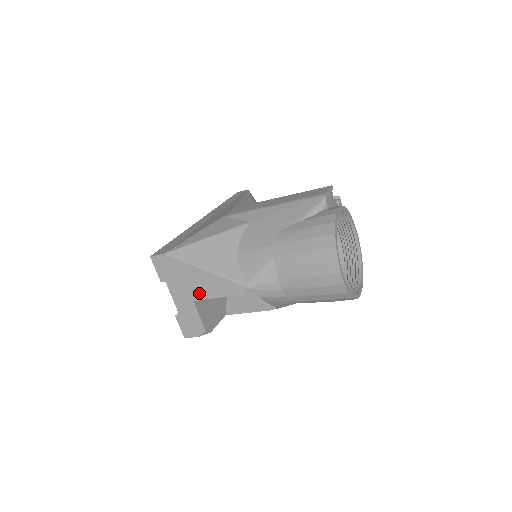
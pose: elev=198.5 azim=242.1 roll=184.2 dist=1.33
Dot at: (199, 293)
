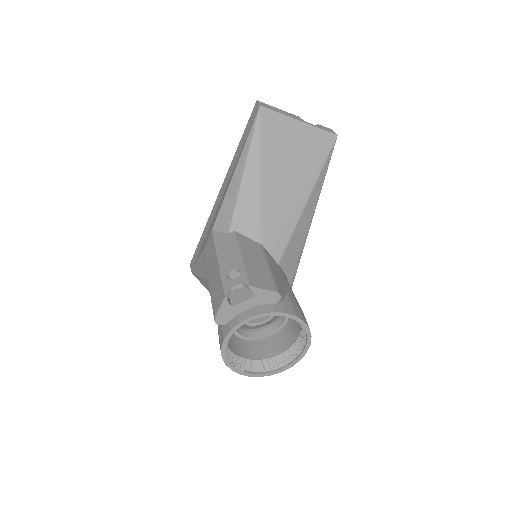
Dot at: occluded
